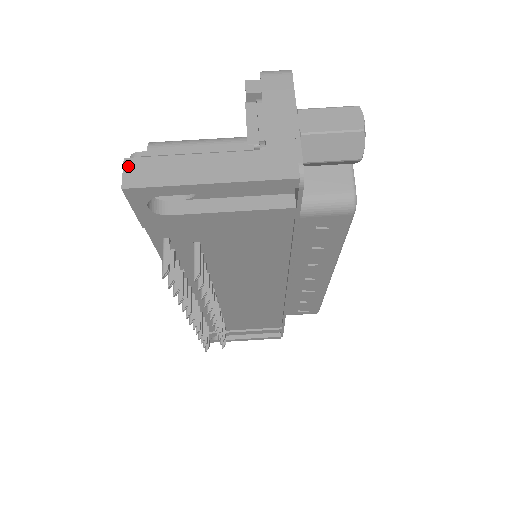
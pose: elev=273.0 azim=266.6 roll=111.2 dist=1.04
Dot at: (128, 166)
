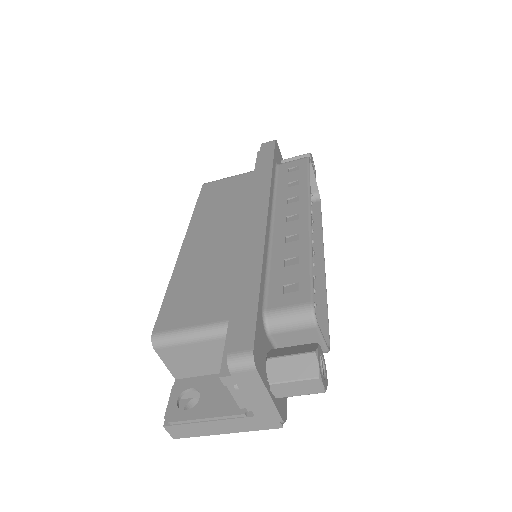
Dot at: (169, 430)
